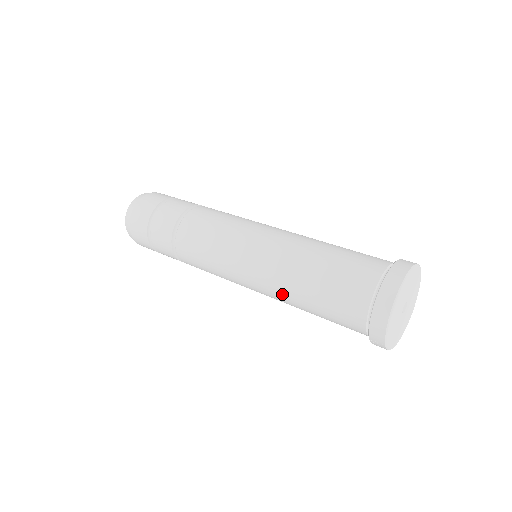
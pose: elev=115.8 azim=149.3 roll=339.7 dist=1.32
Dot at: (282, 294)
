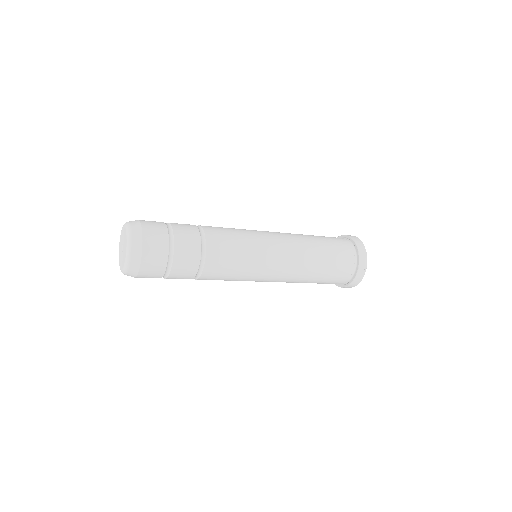
Dot at: (304, 260)
